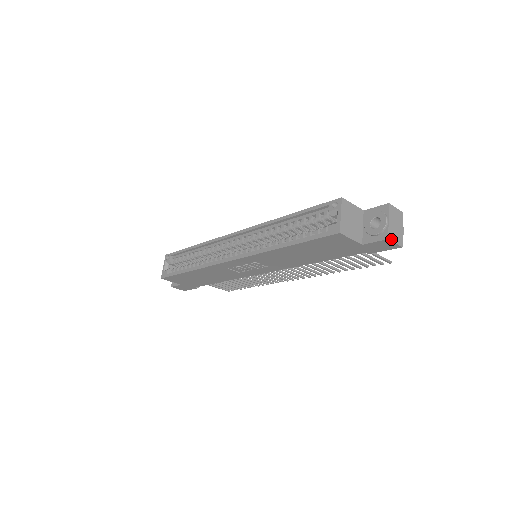
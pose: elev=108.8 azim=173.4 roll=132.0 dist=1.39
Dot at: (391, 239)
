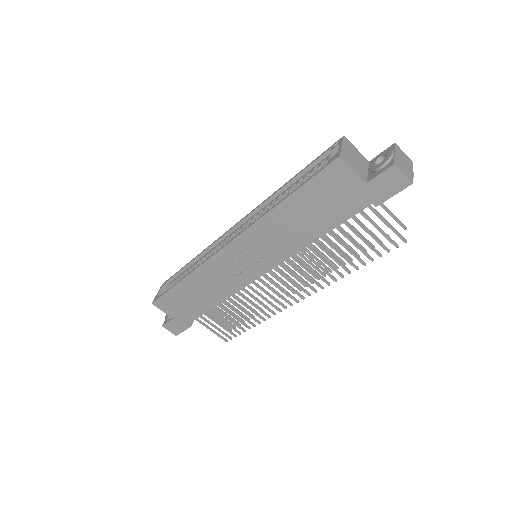
Dot at: (398, 167)
